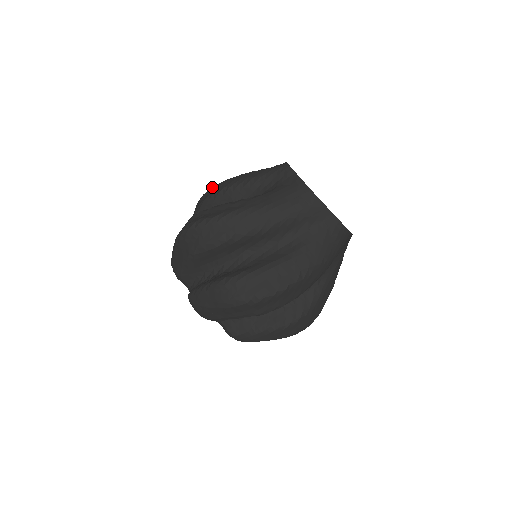
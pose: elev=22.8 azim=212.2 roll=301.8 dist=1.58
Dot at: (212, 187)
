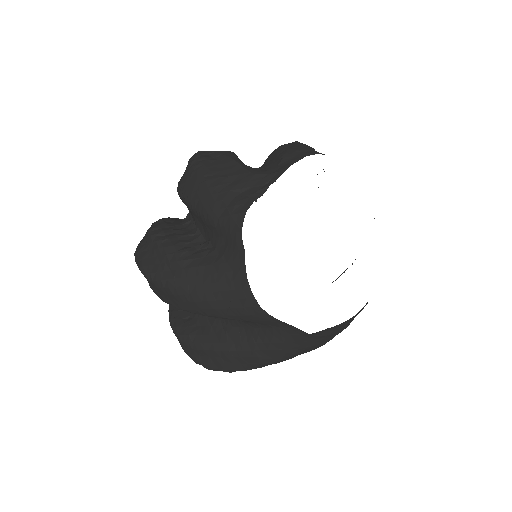
Dot at: (190, 163)
